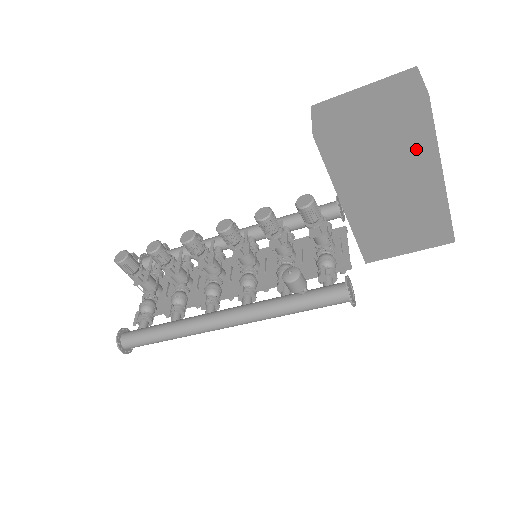
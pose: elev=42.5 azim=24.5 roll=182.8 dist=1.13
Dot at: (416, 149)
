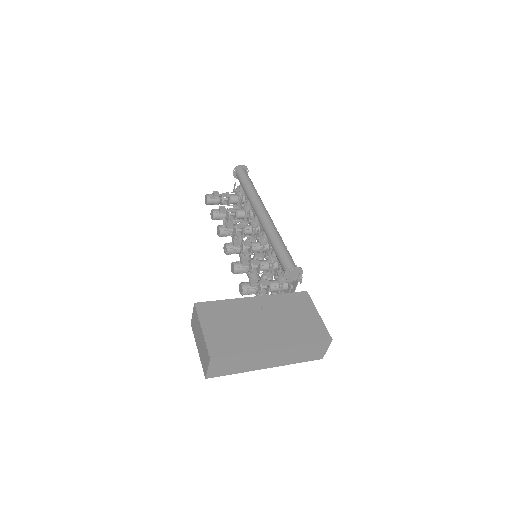
Dot at: occluded
